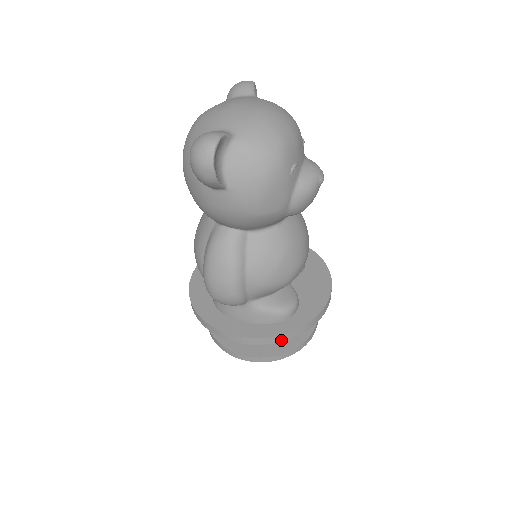
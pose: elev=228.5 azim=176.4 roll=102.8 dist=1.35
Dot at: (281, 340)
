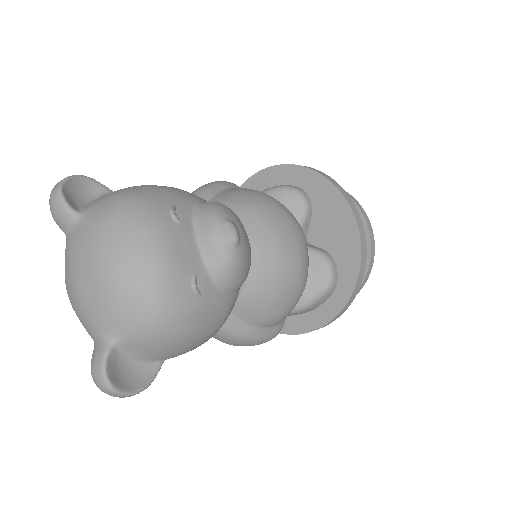
Dot at: (345, 310)
